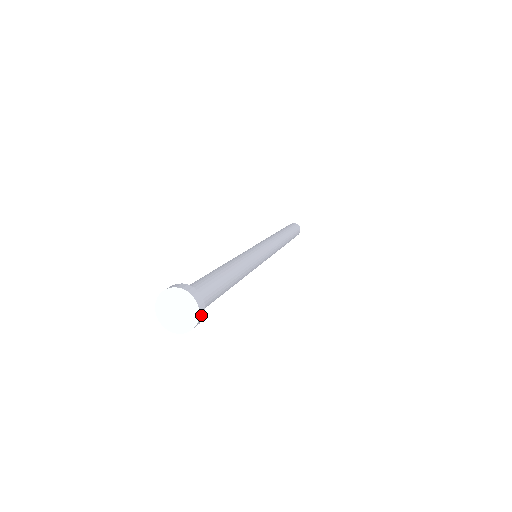
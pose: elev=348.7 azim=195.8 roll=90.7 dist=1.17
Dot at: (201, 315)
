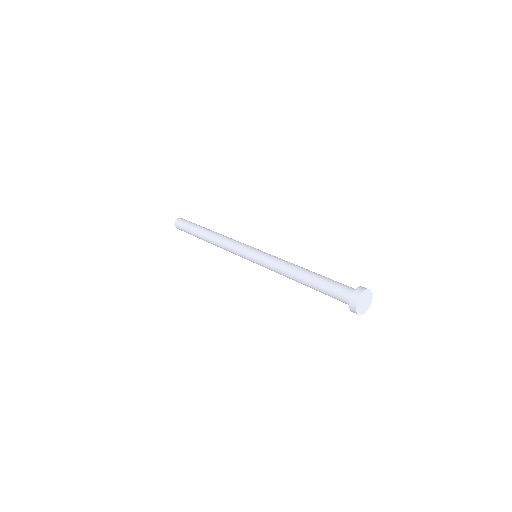
Dot at: (368, 290)
